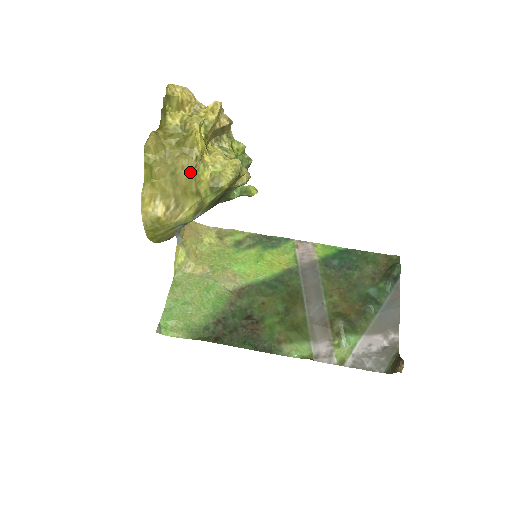
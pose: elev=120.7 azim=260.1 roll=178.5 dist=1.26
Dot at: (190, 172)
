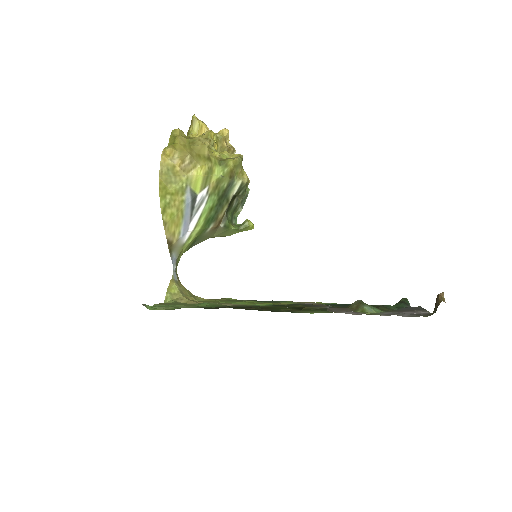
Dot at: (205, 144)
